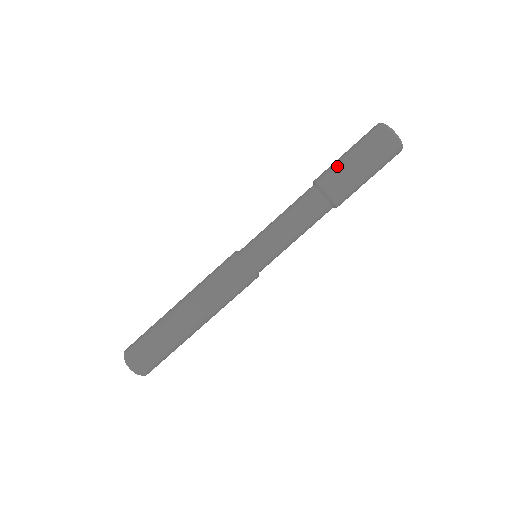
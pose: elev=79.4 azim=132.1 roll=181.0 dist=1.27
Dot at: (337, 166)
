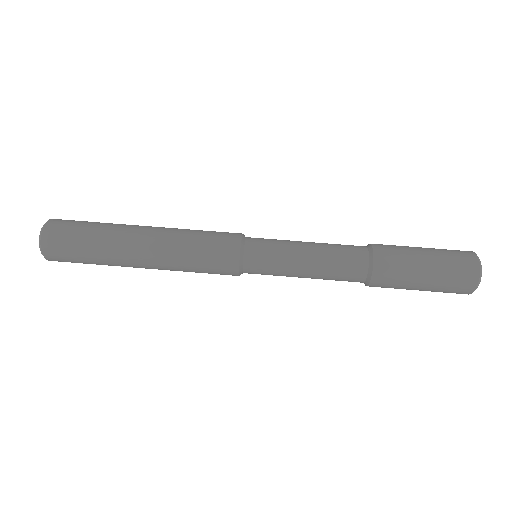
Dot at: (404, 247)
